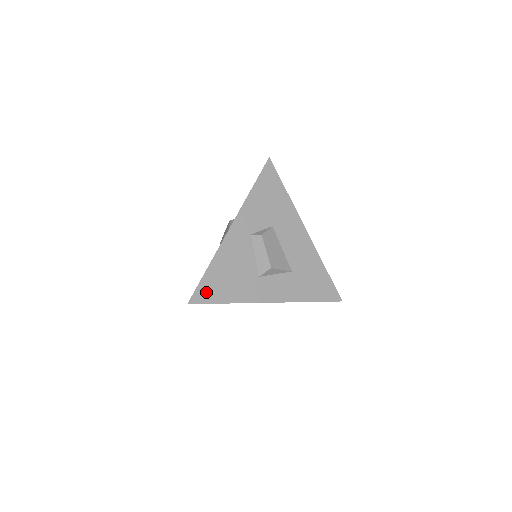
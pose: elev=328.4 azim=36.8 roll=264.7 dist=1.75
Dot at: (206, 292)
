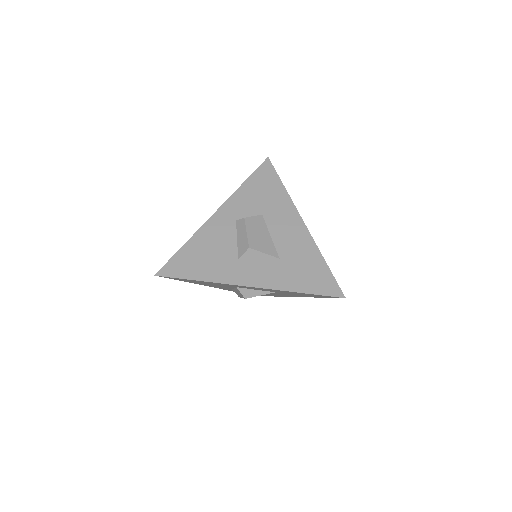
Dot at: (176, 267)
